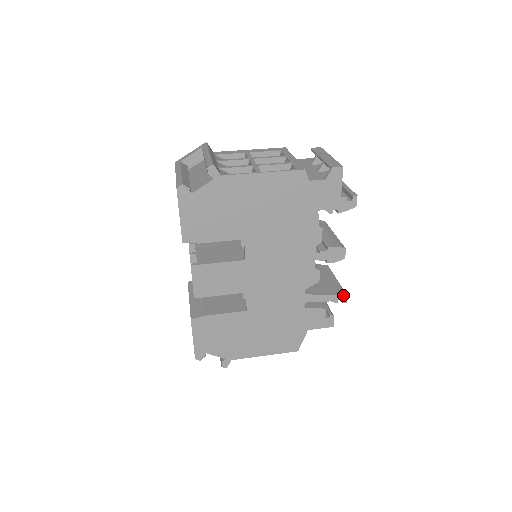
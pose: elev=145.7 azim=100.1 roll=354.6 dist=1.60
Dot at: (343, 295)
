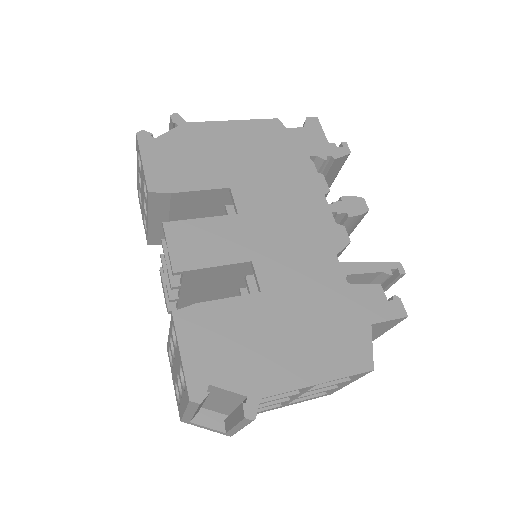
Dot at: (394, 262)
